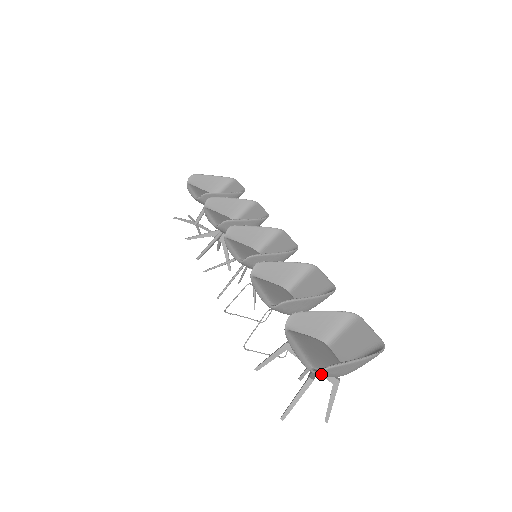
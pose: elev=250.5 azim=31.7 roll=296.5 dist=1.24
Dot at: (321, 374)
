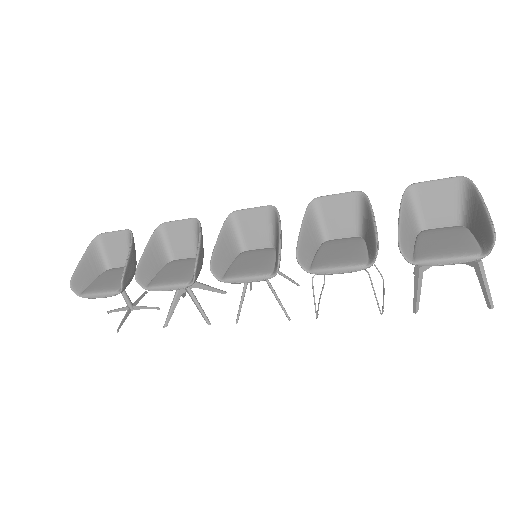
Dot at: (488, 250)
